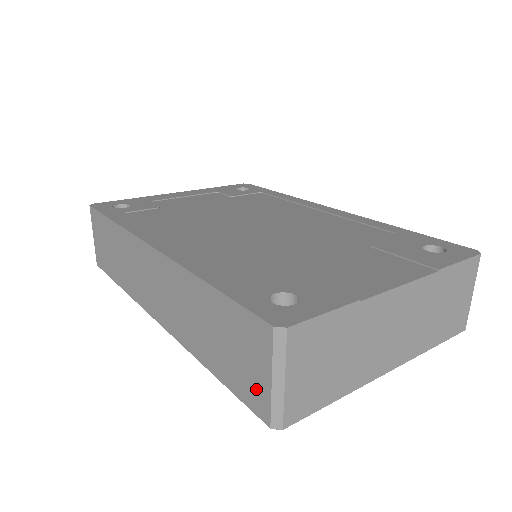
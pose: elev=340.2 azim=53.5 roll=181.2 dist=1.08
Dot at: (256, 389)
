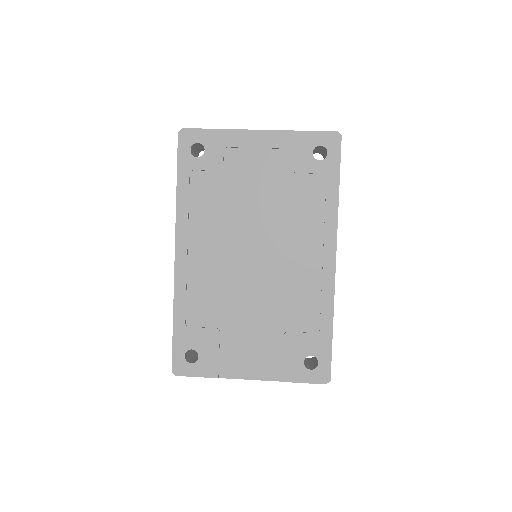
Dot at: occluded
